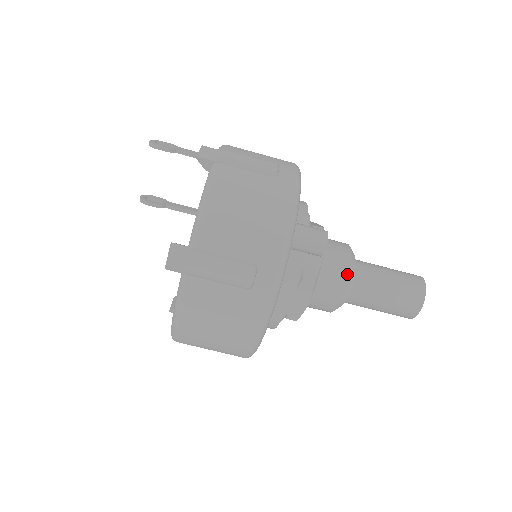
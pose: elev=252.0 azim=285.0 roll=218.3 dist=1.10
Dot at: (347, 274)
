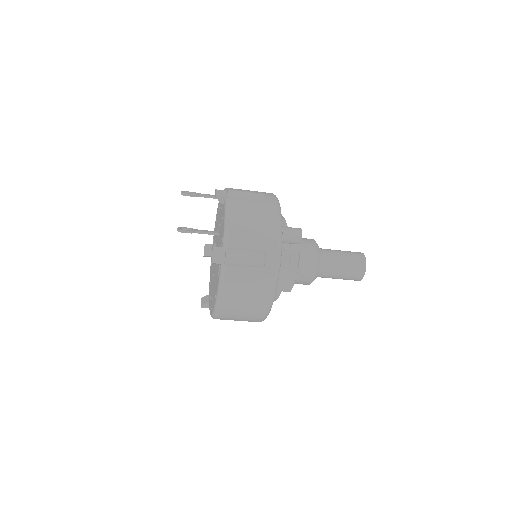
Dot at: (316, 255)
